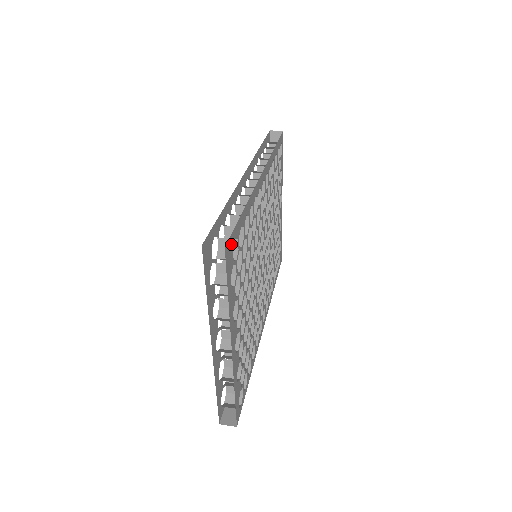
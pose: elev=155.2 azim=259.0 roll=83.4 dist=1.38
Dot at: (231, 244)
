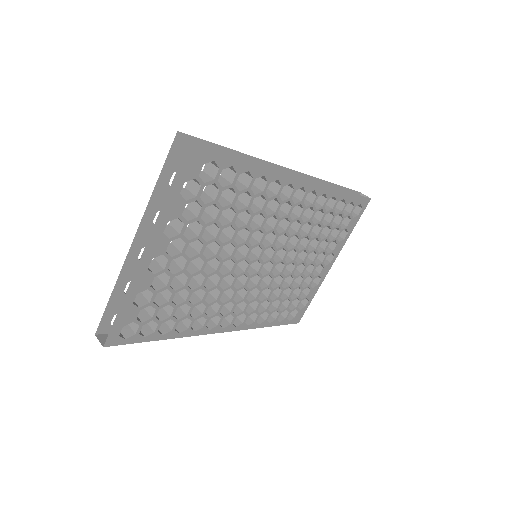
Dot at: (204, 155)
